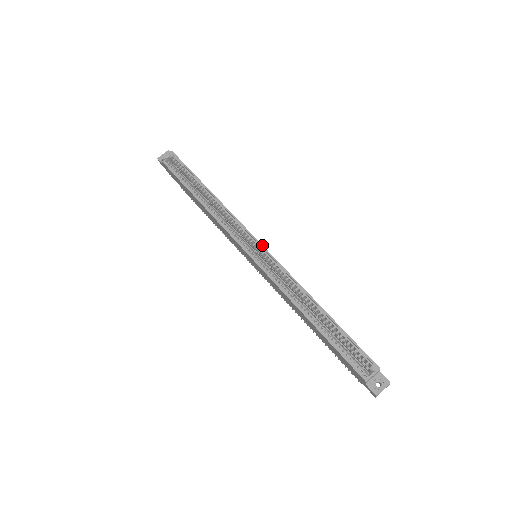
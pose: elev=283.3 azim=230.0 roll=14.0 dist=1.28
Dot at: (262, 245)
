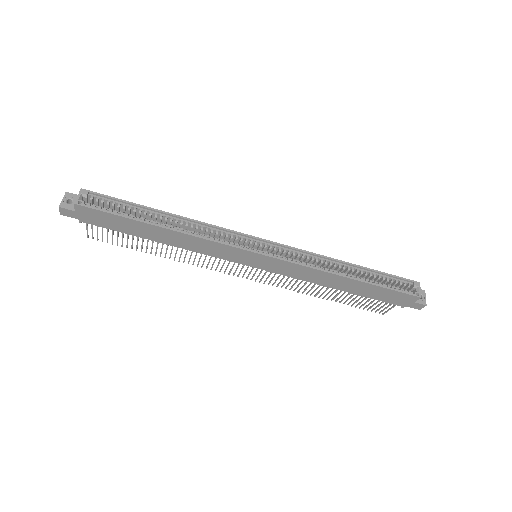
Dot at: (265, 239)
